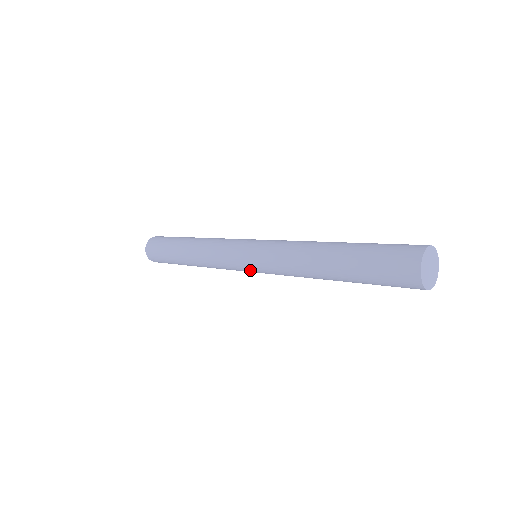
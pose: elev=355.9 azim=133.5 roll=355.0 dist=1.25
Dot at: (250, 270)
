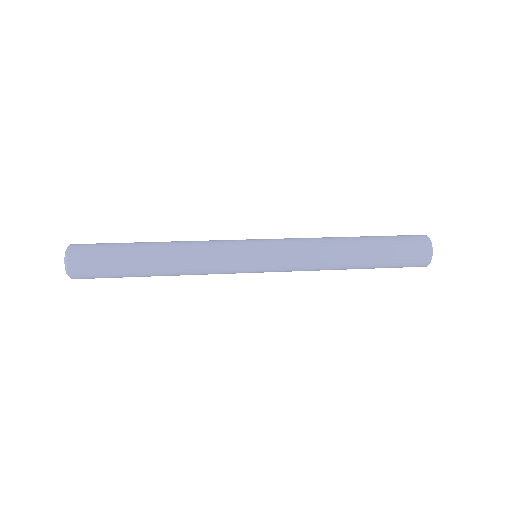
Dot at: occluded
